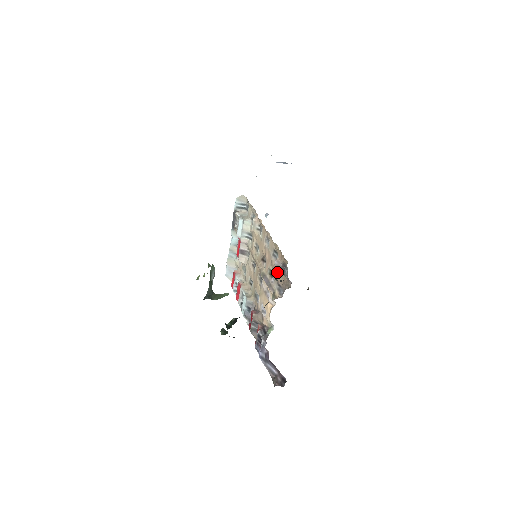
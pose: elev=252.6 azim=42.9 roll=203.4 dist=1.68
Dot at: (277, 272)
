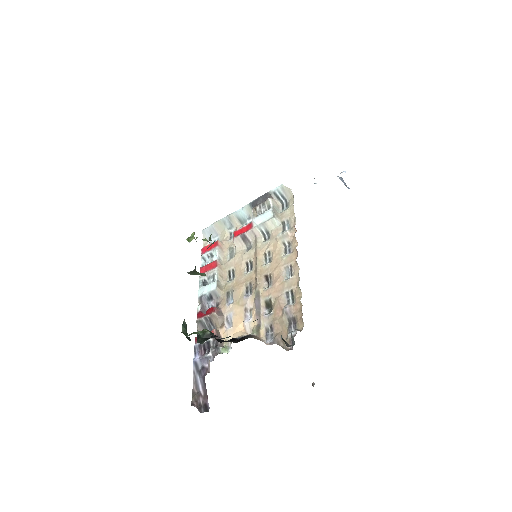
Dot at: (279, 315)
